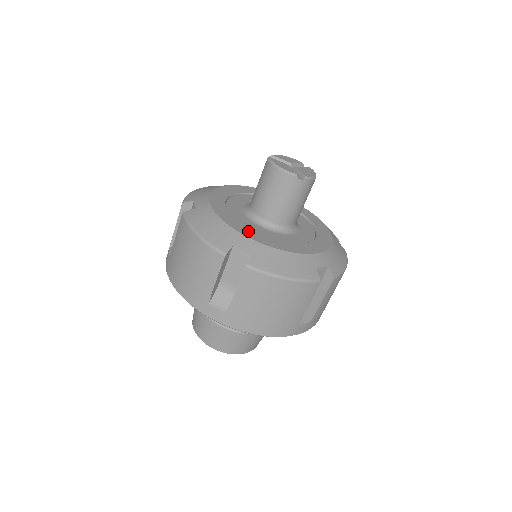
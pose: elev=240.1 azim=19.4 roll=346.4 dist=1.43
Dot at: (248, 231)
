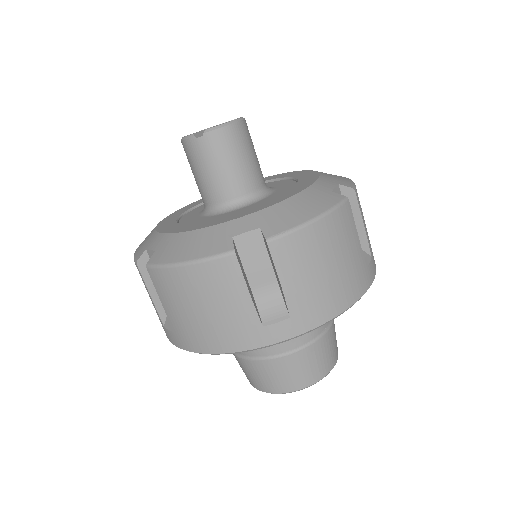
Dot at: (172, 227)
